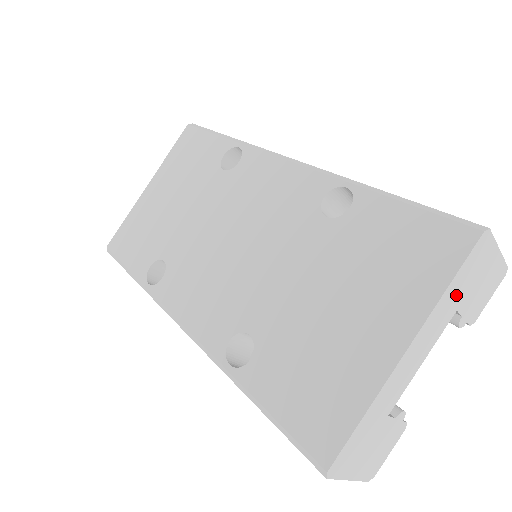
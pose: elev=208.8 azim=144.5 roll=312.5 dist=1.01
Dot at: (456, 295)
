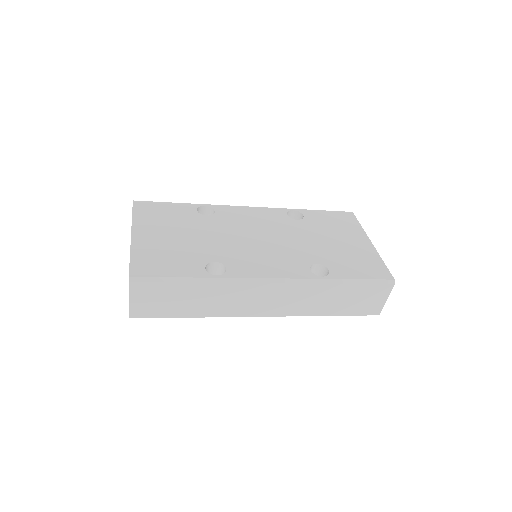
Dot at: occluded
